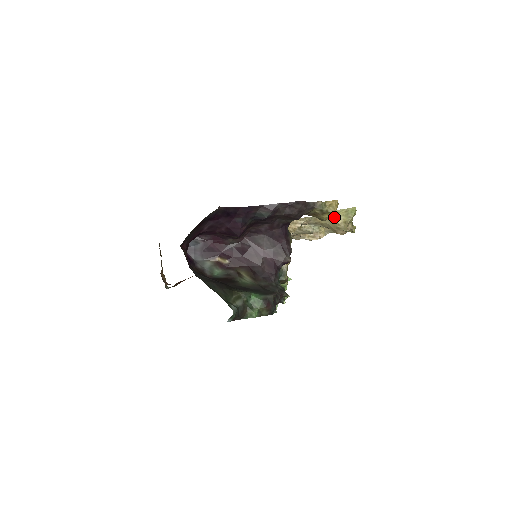
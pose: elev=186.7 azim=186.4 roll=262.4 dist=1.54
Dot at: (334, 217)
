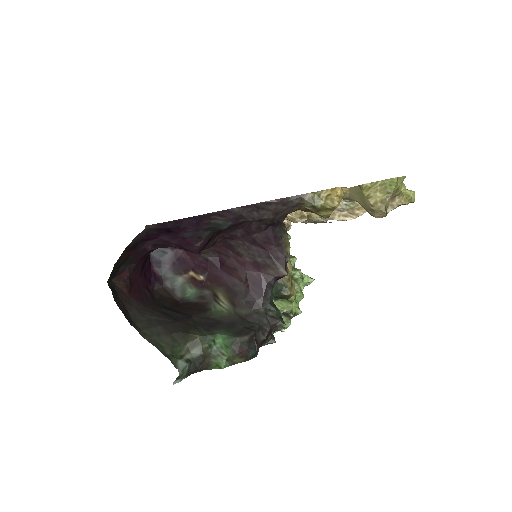
Dot at: (364, 194)
